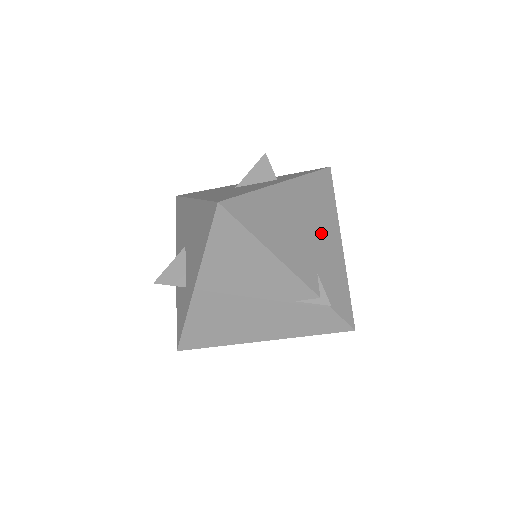
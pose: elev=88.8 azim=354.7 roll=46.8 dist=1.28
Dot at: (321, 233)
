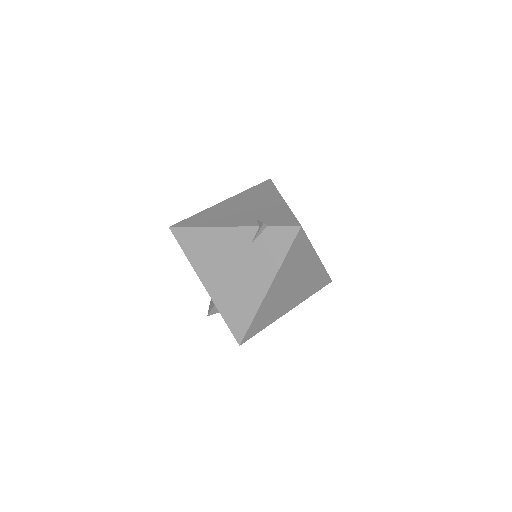
Dot at: (260, 204)
